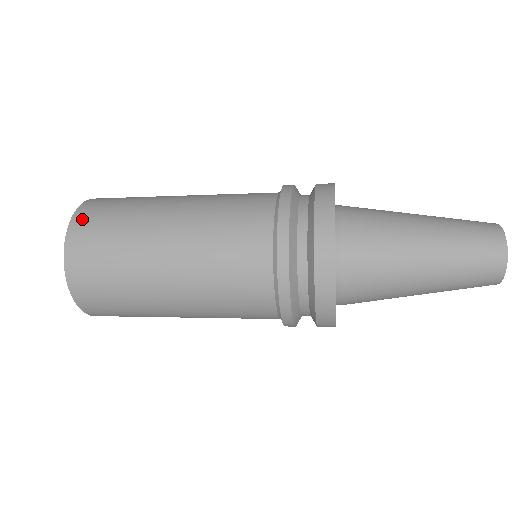
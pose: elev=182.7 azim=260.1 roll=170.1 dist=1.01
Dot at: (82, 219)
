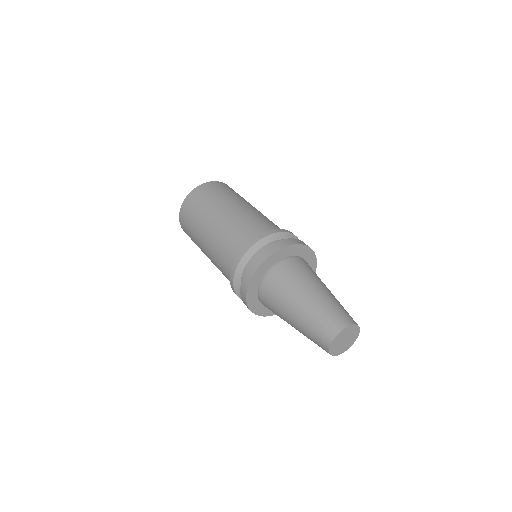
Dot at: (196, 192)
